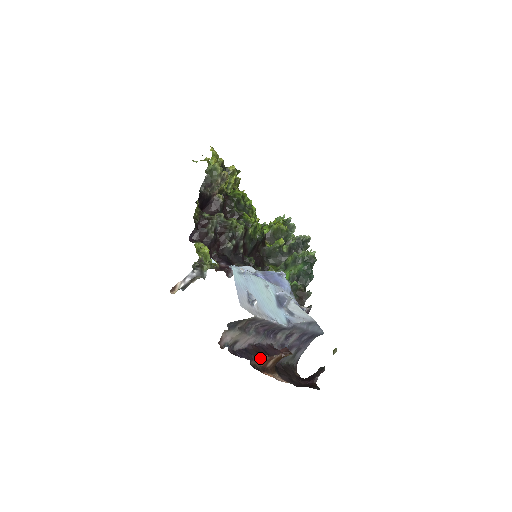
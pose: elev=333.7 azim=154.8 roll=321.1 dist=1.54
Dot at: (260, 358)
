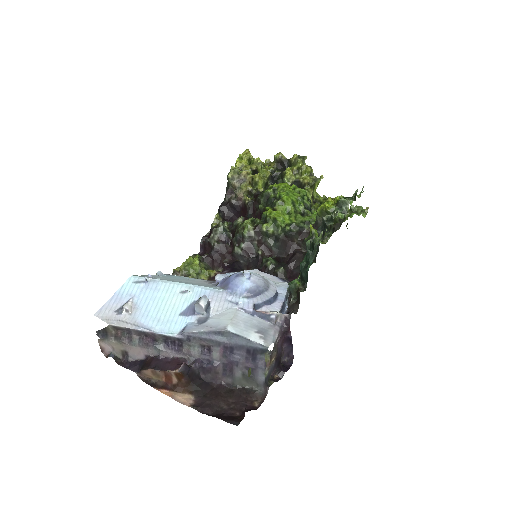
Dot at: (147, 371)
